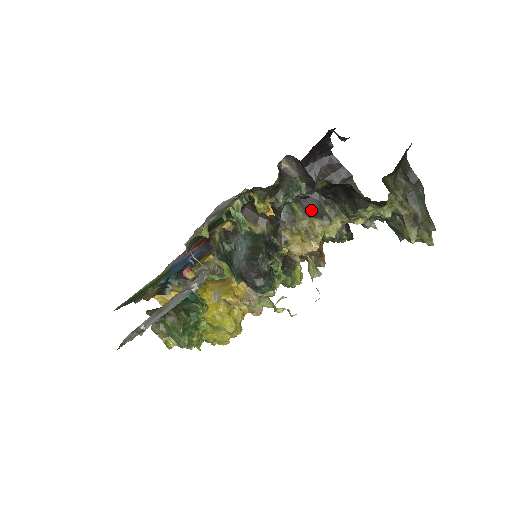
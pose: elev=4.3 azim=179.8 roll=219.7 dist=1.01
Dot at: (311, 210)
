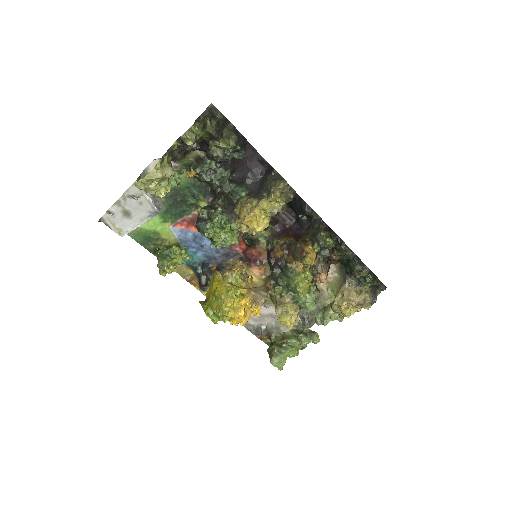
Dot at: (253, 196)
